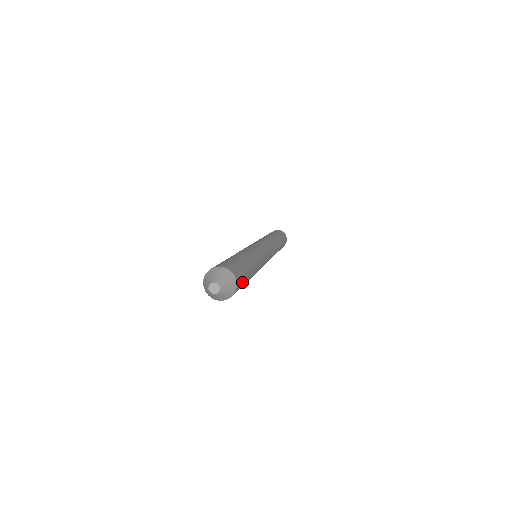
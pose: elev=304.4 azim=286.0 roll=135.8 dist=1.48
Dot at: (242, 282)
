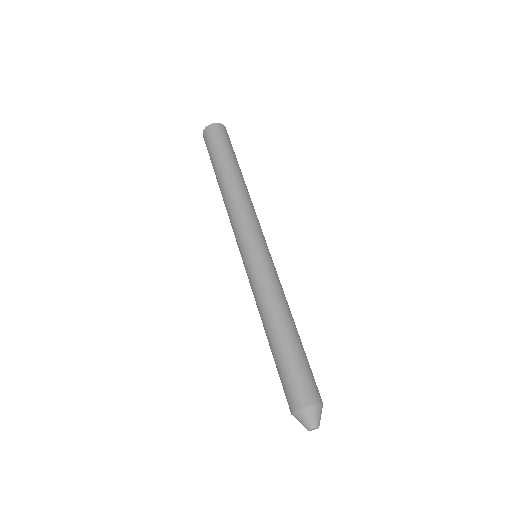
Dot at: (314, 380)
